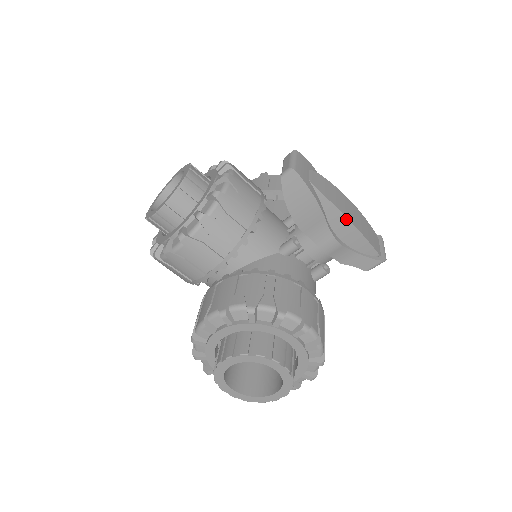
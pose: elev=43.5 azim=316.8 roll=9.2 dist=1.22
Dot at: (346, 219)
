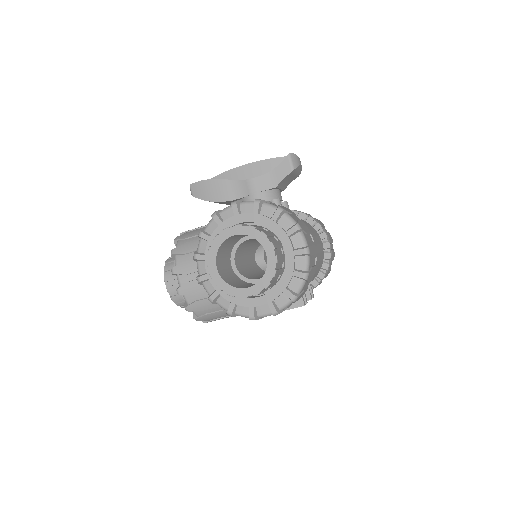
Dot at: (240, 167)
